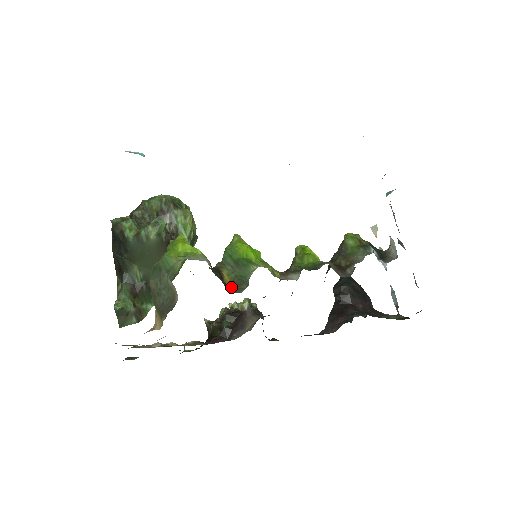
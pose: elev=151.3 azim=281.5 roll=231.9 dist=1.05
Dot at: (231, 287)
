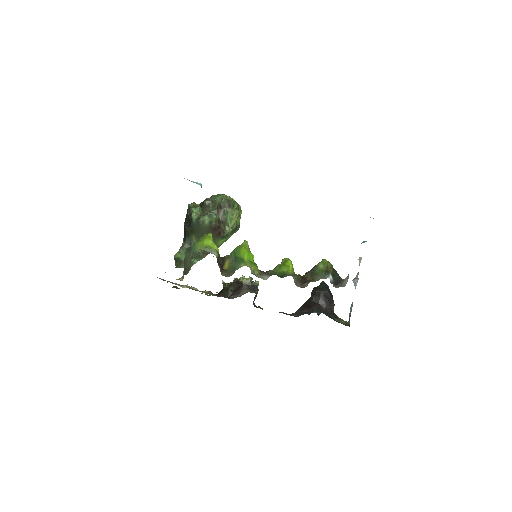
Dot at: (225, 272)
